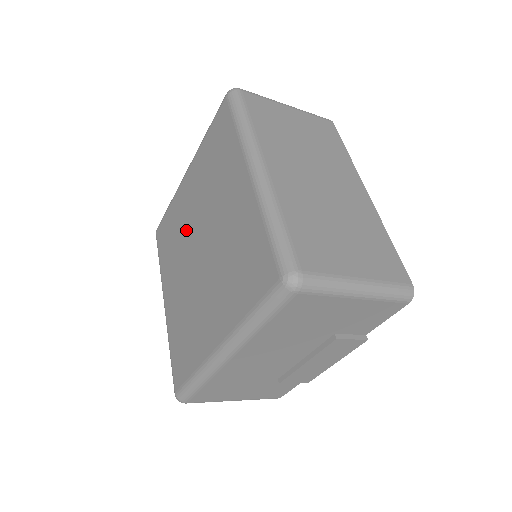
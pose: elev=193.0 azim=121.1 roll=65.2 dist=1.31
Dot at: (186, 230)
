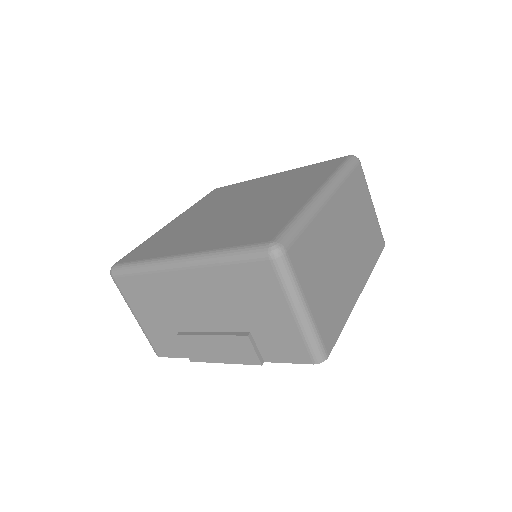
Dot at: (238, 196)
